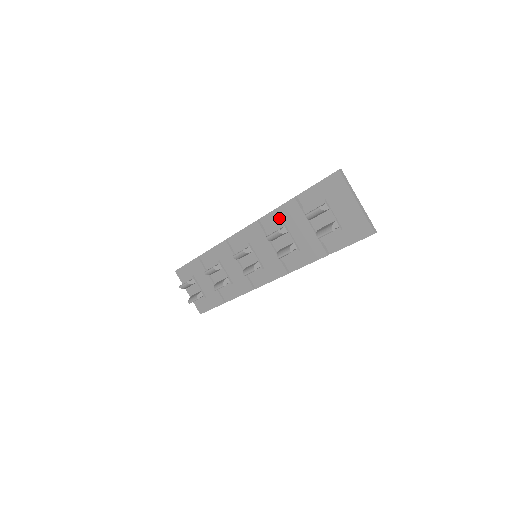
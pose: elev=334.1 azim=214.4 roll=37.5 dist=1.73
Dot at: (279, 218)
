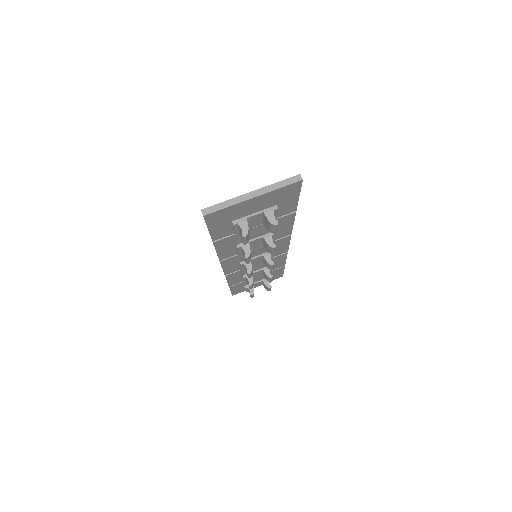
Dot at: (228, 249)
